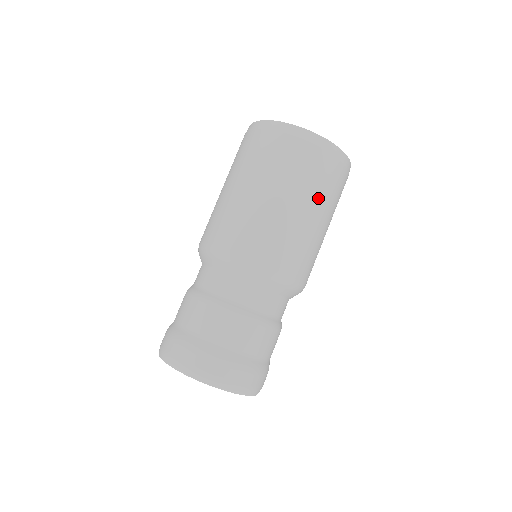
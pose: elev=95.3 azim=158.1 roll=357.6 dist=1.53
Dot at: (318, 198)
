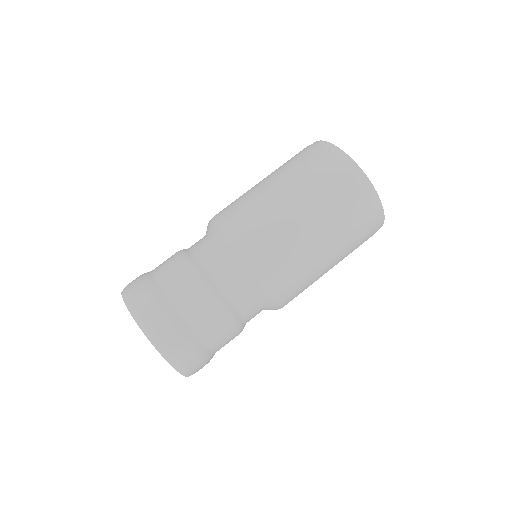
Dot at: (307, 191)
